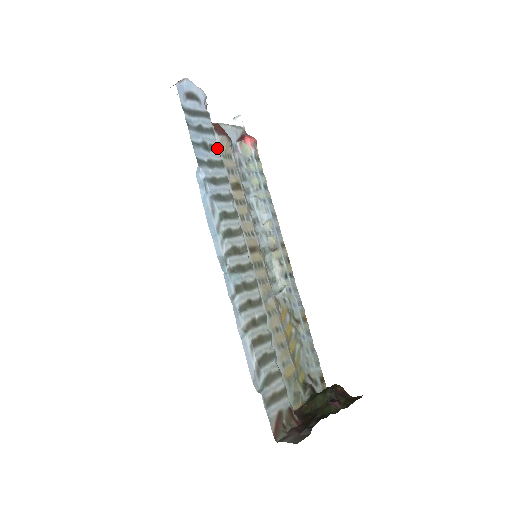
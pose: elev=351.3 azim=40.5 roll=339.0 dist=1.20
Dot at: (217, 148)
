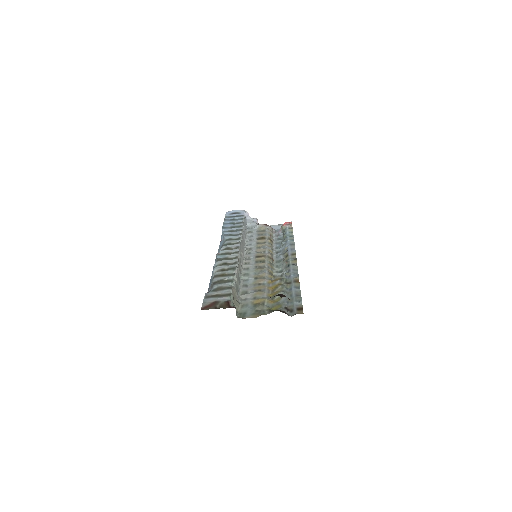
Dot at: (241, 223)
